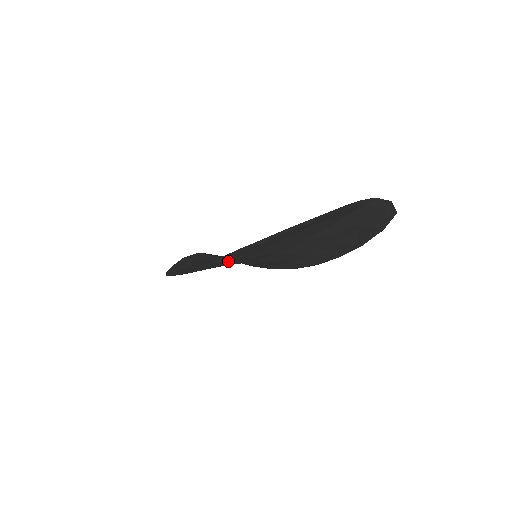
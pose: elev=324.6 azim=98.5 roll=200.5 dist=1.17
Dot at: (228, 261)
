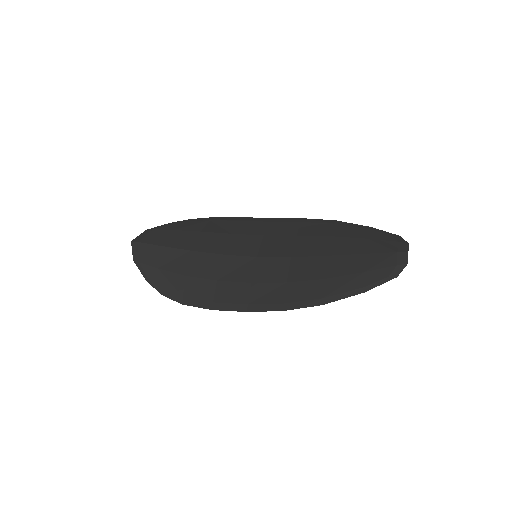
Dot at: (281, 294)
